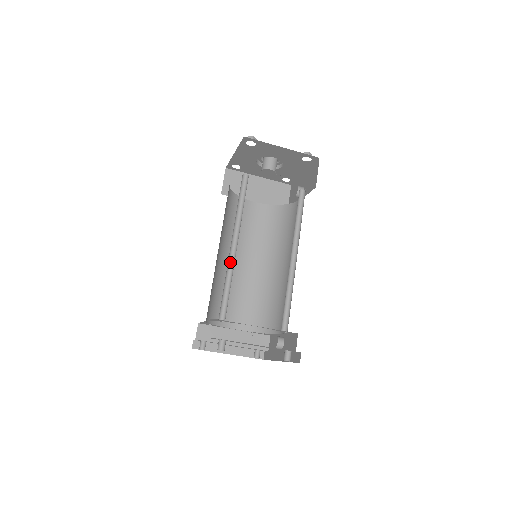
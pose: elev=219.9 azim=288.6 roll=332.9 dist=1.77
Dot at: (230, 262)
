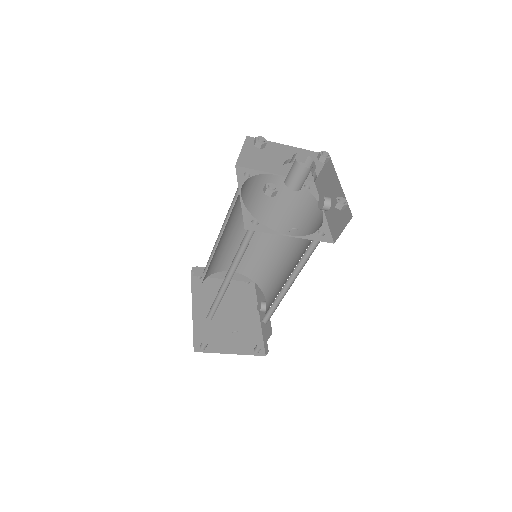
Dot at: (223, 285)
